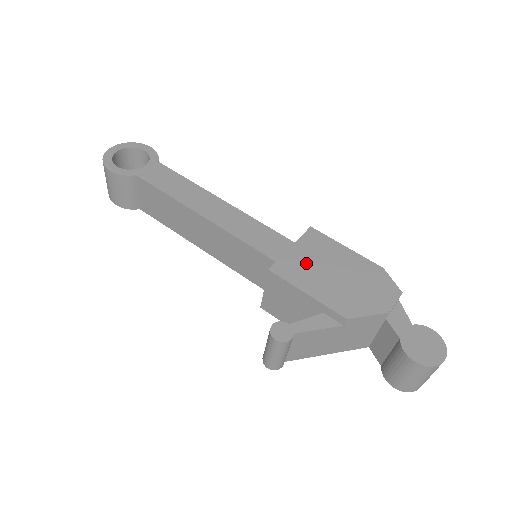
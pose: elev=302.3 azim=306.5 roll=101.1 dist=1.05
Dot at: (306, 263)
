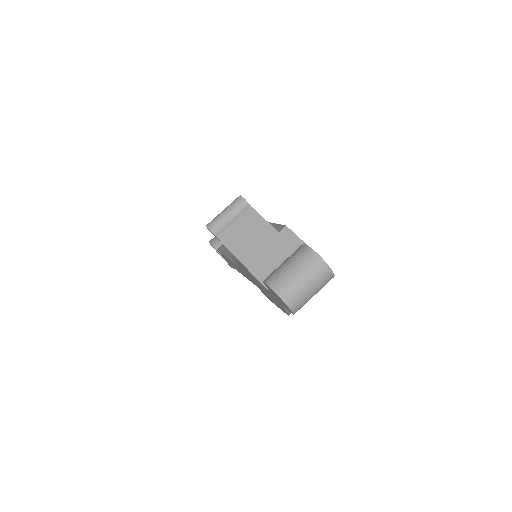
Dot at: occluded
